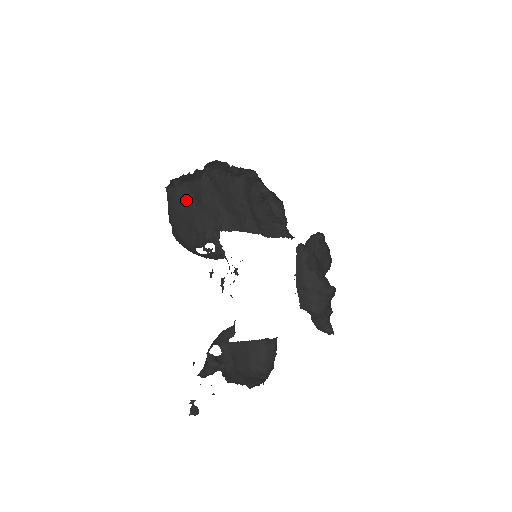
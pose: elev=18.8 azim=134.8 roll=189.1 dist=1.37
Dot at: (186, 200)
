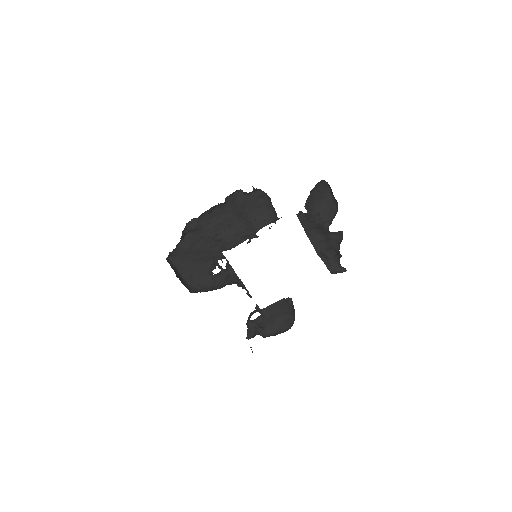
Dot at: (186, 253)
